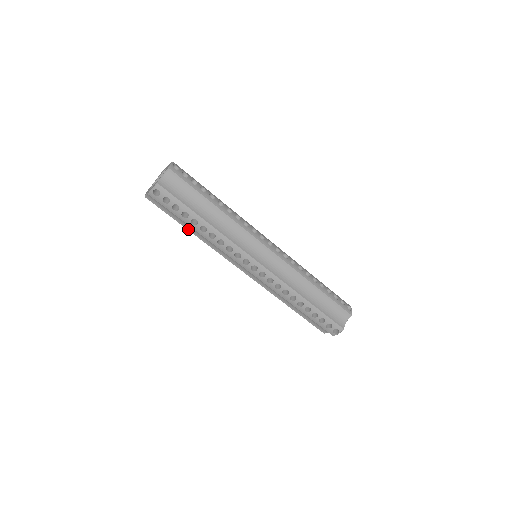
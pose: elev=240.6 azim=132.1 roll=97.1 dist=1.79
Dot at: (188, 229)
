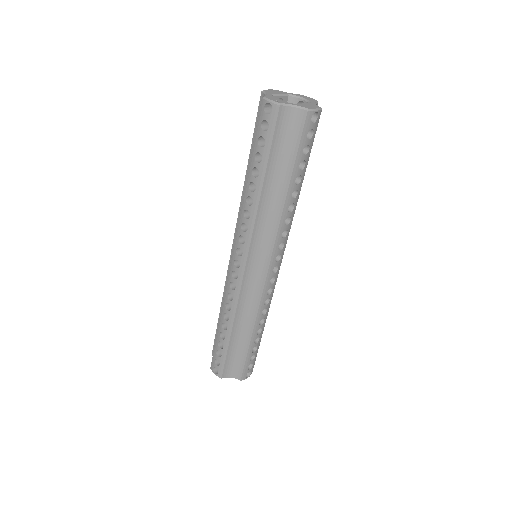
Dot at: (265, 181)
